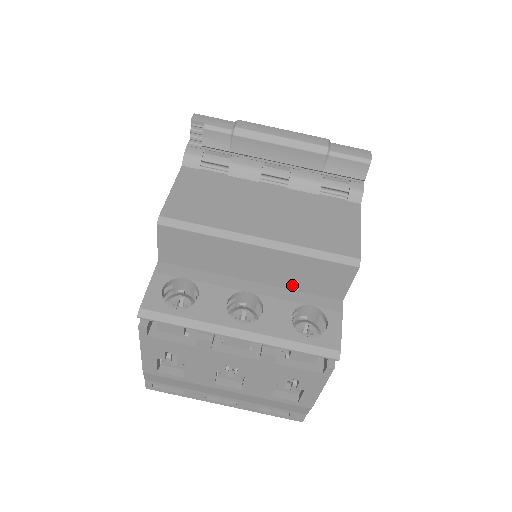
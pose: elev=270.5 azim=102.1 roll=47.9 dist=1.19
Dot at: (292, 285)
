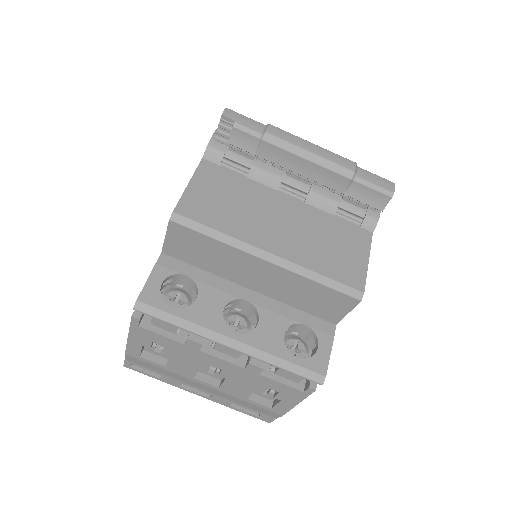
Dot at: (290, 301)
